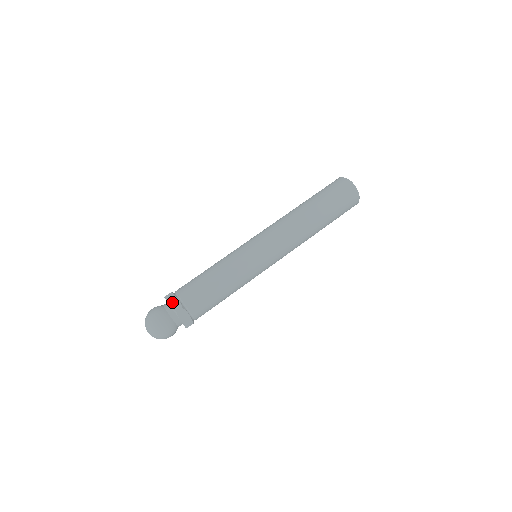
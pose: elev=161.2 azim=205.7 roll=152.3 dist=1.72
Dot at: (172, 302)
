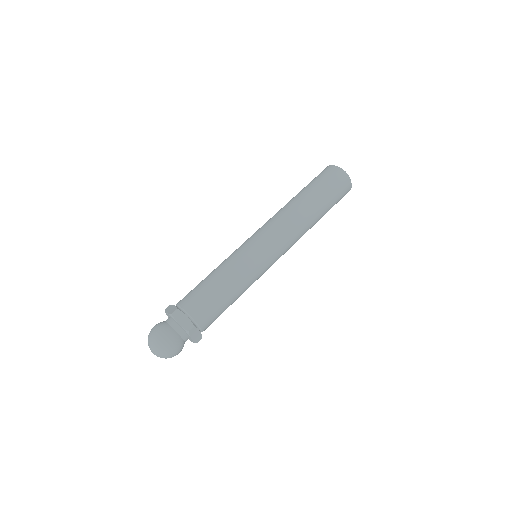
Dot at: (181, 320)
